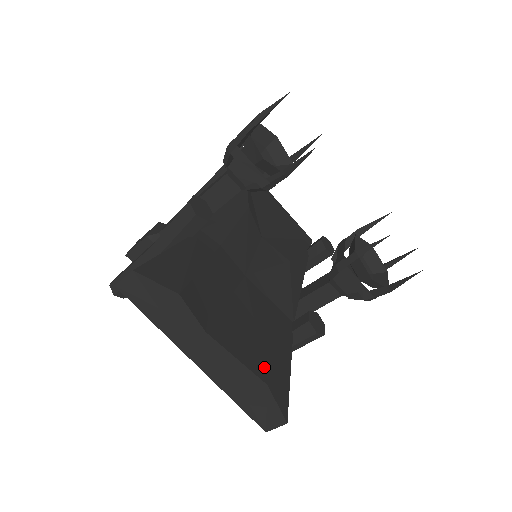
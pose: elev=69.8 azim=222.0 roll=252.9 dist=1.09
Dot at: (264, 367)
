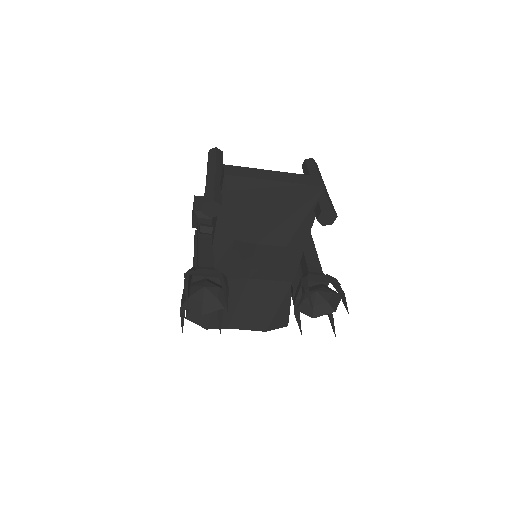
Dot at: (264, 325)
